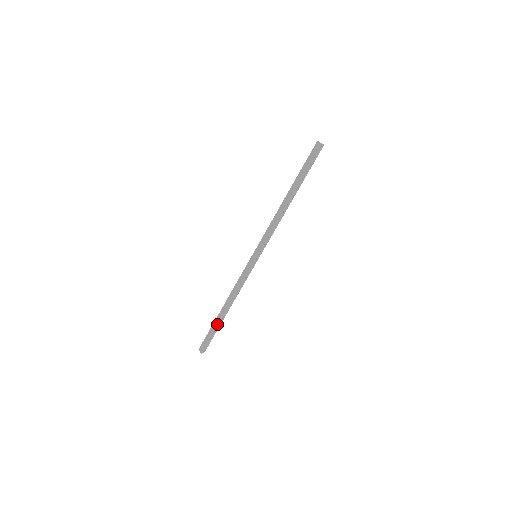
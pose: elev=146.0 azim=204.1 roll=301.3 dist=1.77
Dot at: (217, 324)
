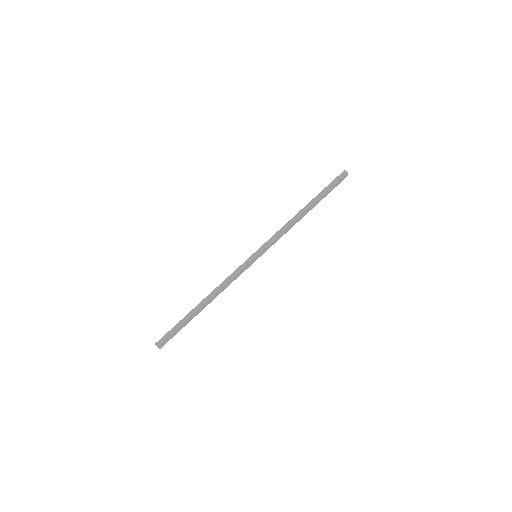
Dot at: (187, 314)
